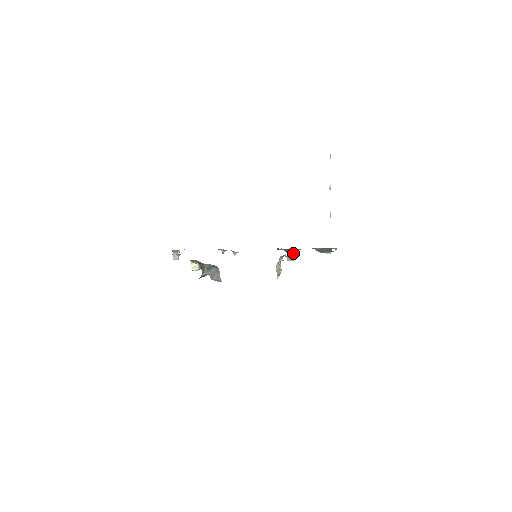
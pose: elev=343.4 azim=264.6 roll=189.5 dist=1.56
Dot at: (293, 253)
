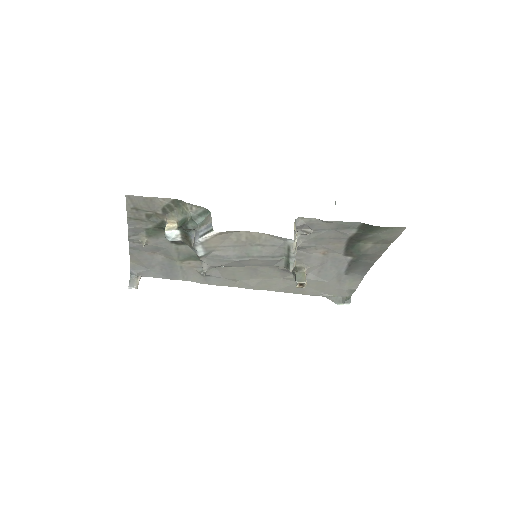
Dot at: (304, 272)
